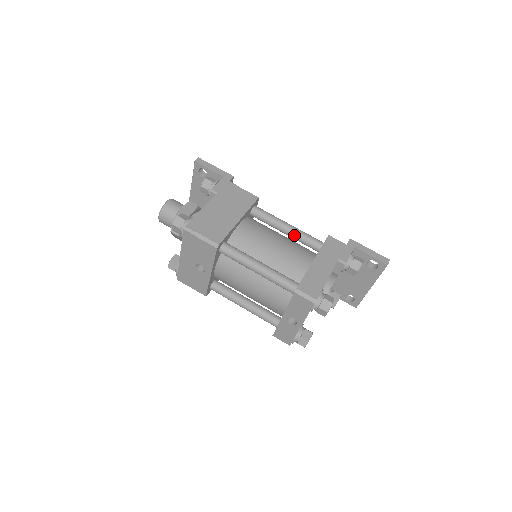
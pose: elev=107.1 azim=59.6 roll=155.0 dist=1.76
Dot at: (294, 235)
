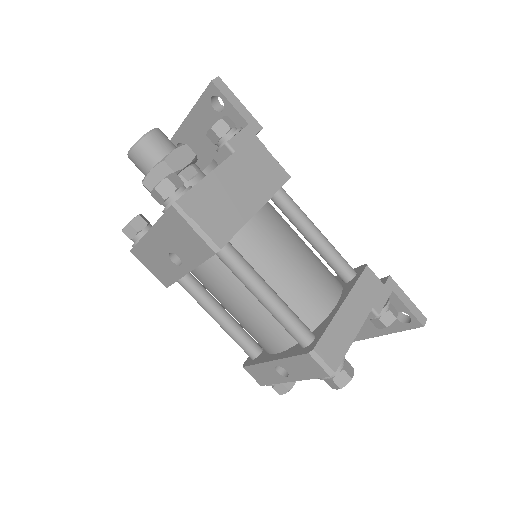
Dot at: (322, 250)
